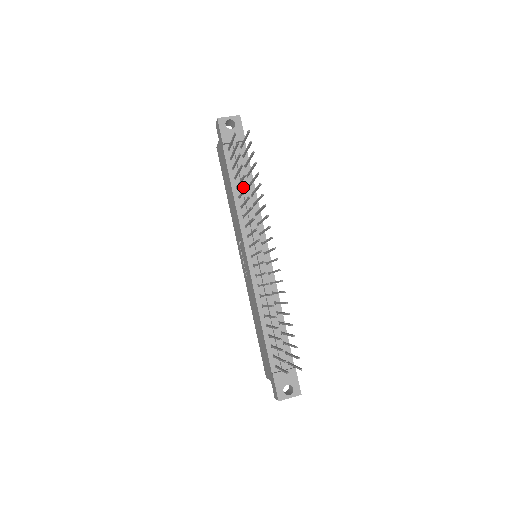
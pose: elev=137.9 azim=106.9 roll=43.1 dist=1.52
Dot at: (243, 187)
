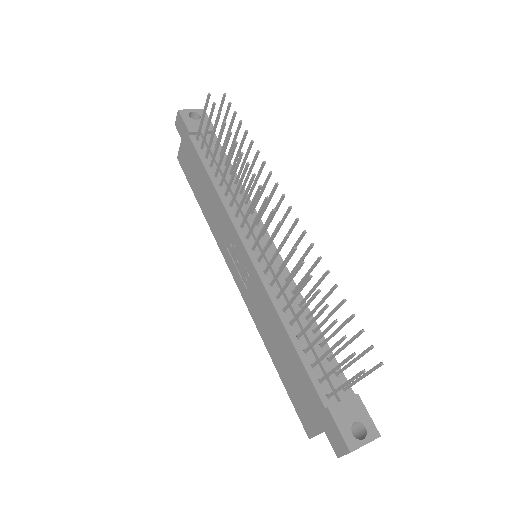
Dot at: occluded
